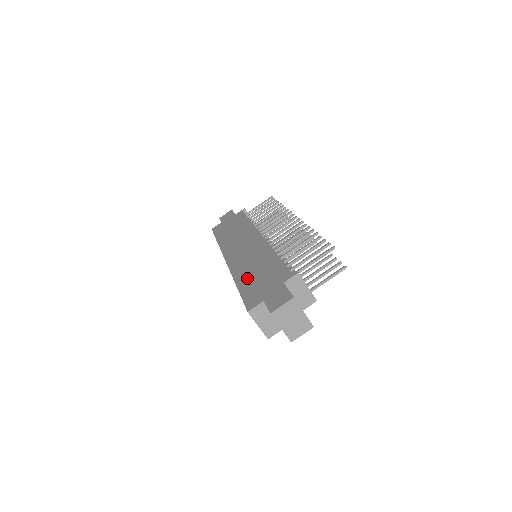
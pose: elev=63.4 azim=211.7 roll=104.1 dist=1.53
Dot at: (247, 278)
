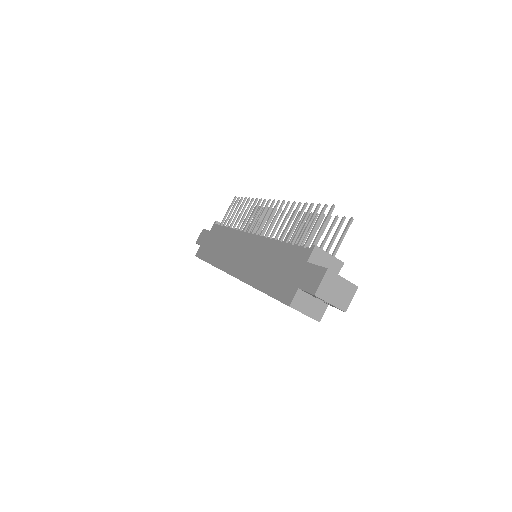
Dot at: (265, 278)
